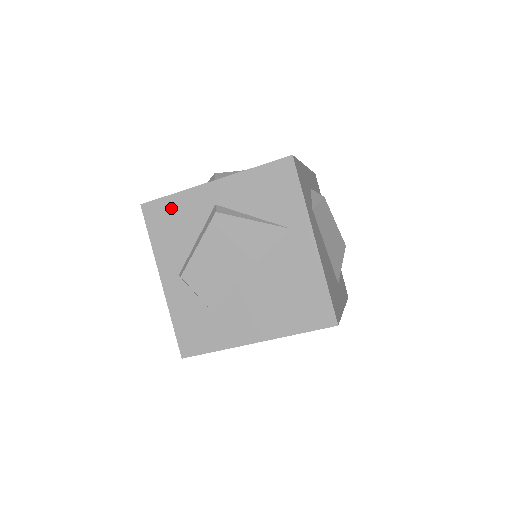
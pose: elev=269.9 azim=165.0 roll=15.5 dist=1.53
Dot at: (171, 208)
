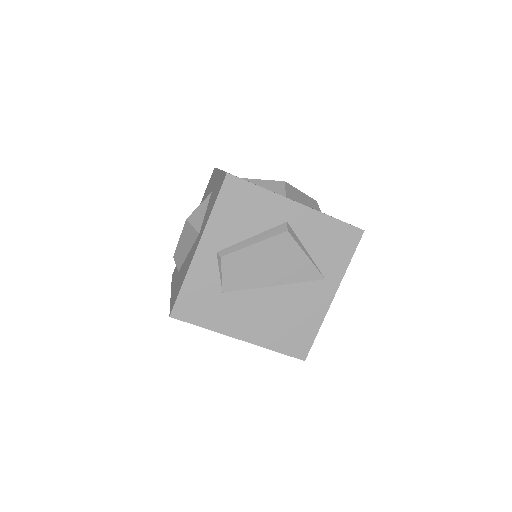
Dot at: (251, 196)
